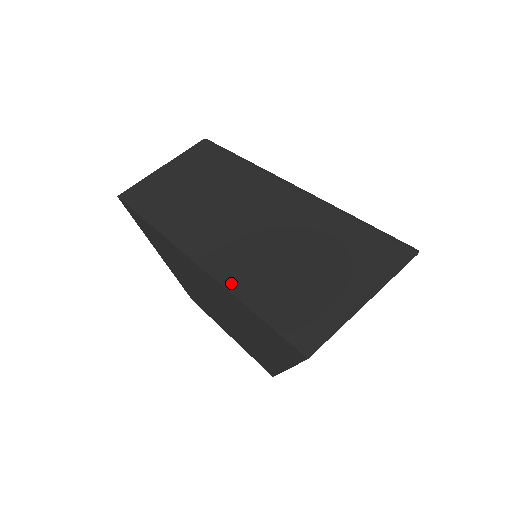
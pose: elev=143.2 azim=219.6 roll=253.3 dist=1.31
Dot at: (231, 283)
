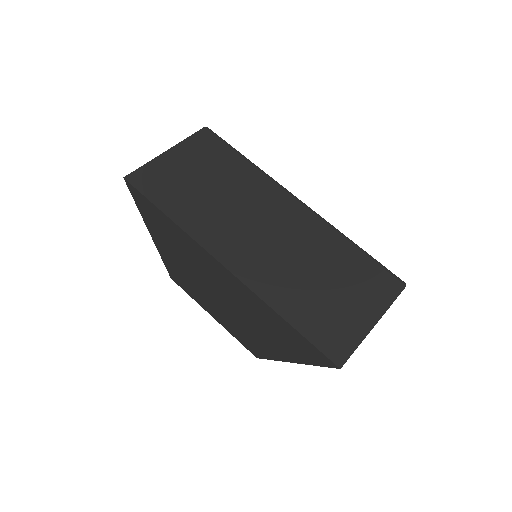
Dot at: (266, 295)
